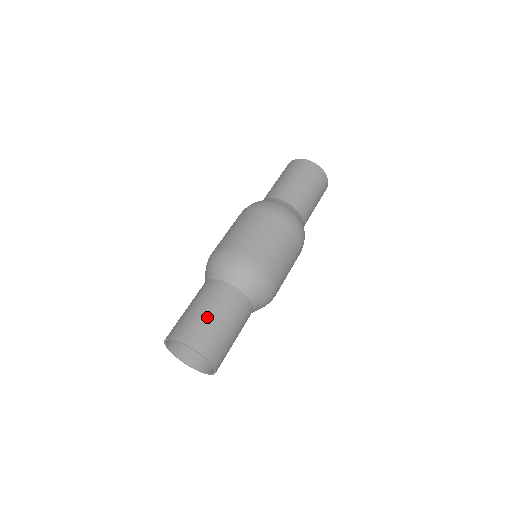
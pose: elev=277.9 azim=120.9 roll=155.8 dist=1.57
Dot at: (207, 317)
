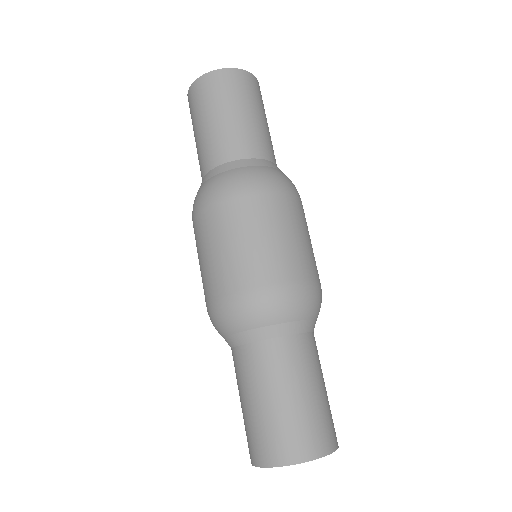
Dot at: (276, 409)
